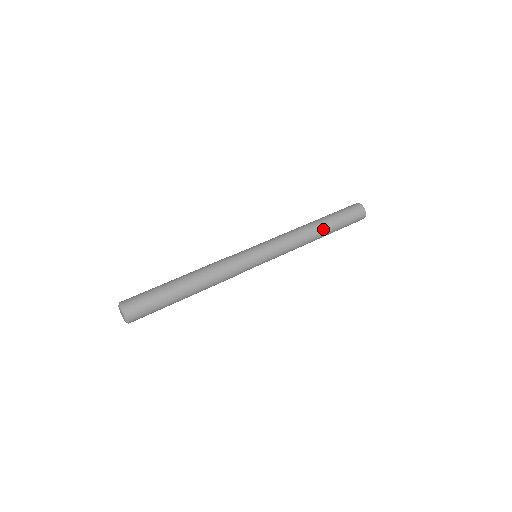
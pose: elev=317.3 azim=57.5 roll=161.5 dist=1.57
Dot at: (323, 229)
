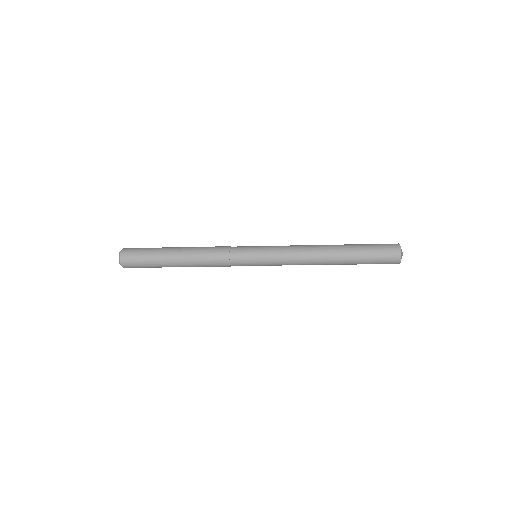
Dot at: (337, 250)
